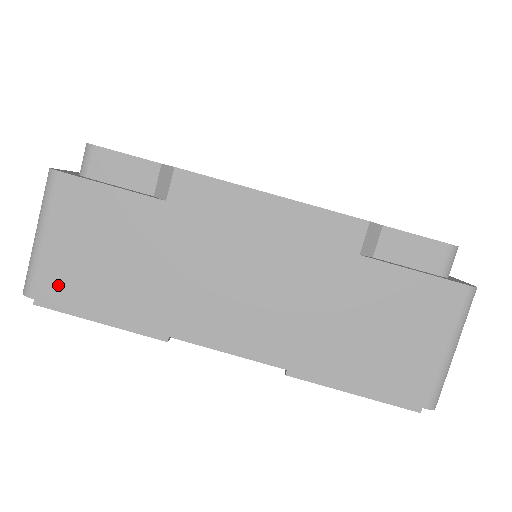
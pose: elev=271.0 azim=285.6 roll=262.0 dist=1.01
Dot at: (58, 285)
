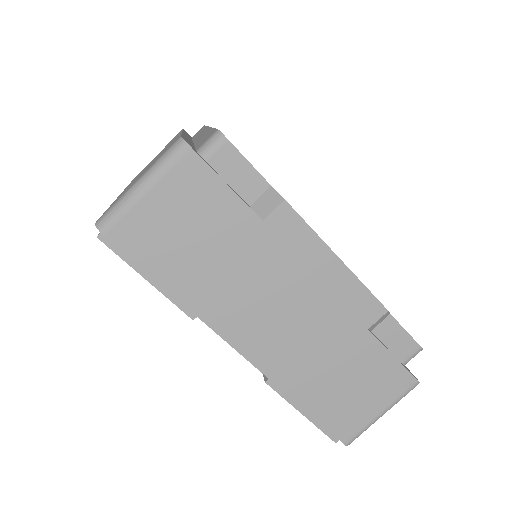
Dot at: (135, 237)
